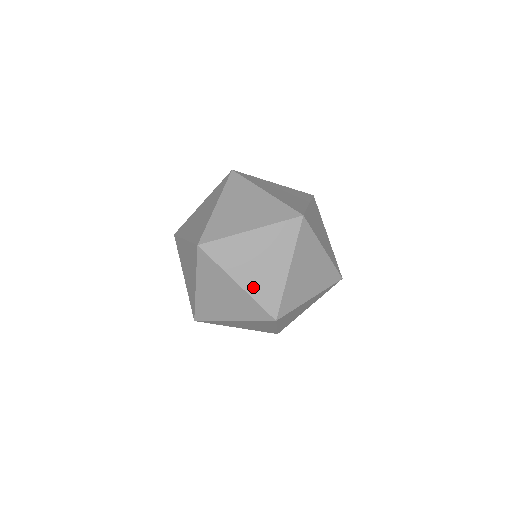
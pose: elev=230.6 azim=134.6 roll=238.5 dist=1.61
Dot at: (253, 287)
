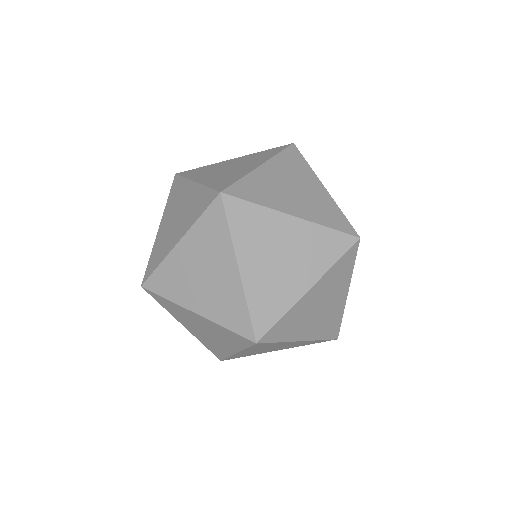
Dot at: occluded
